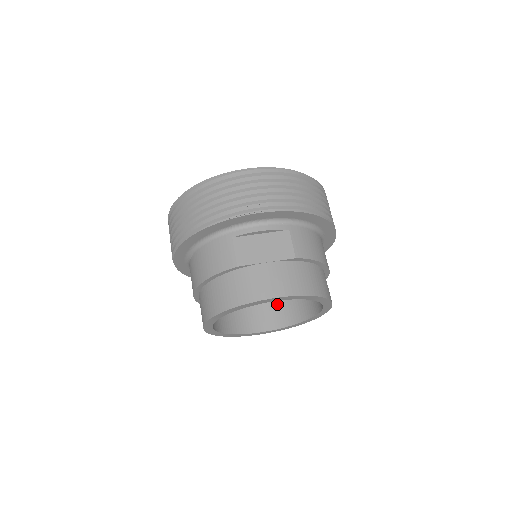
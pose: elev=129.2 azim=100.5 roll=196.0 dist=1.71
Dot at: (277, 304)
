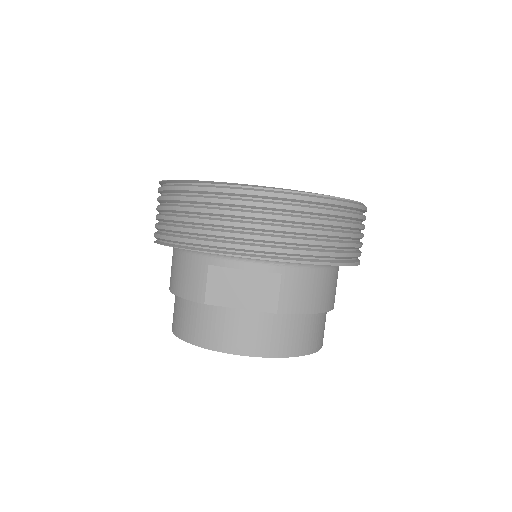
Dot at: occluded
